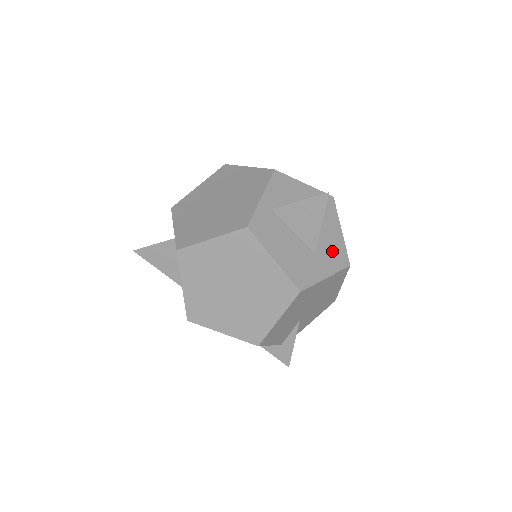
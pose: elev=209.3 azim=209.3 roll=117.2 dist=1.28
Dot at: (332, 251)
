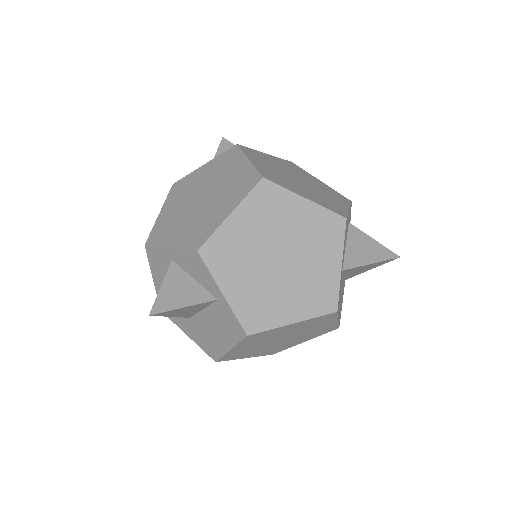
Dot at: occluded
